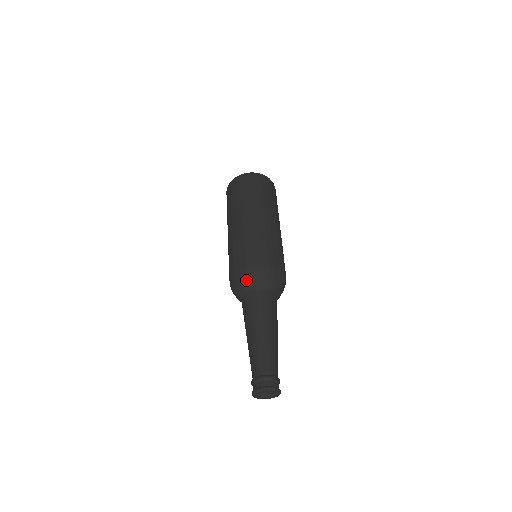
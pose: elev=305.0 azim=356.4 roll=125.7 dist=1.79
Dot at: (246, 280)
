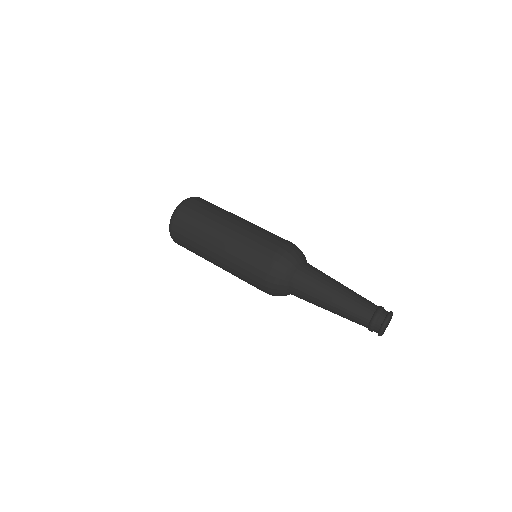
Dot at: (285, 269)
